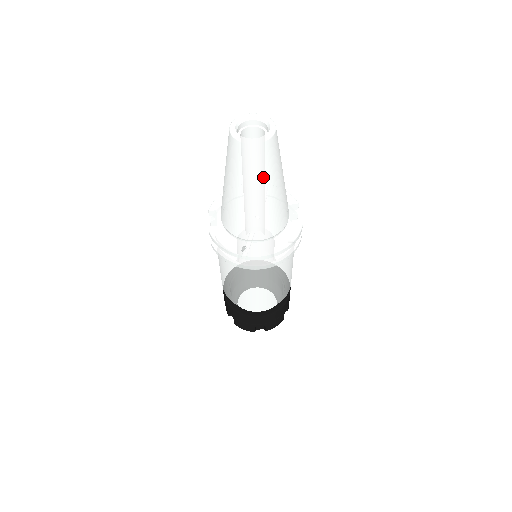
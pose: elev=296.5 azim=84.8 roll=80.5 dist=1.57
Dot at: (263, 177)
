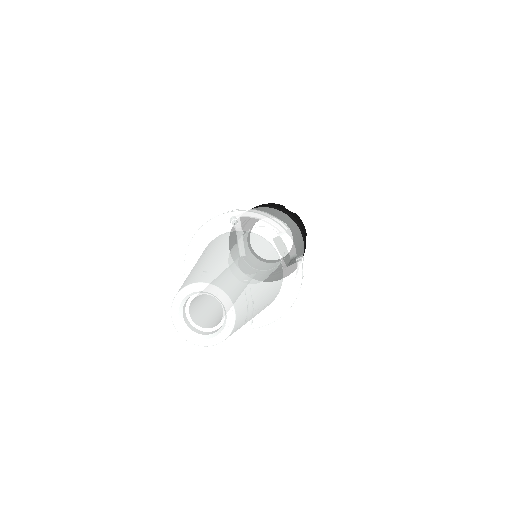
Dot at: occluded
